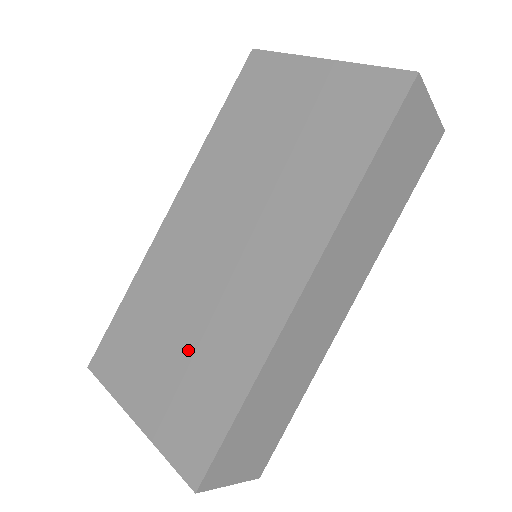
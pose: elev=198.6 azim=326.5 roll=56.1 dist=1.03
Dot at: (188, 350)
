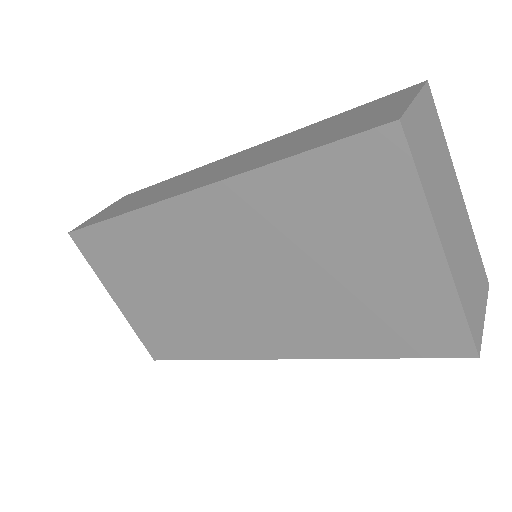
Dot at: (169, 307)
